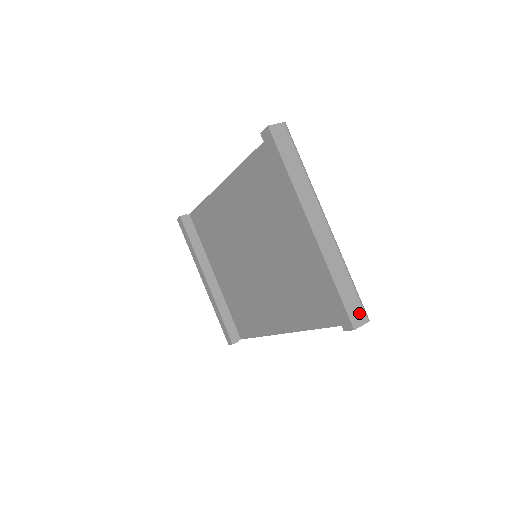
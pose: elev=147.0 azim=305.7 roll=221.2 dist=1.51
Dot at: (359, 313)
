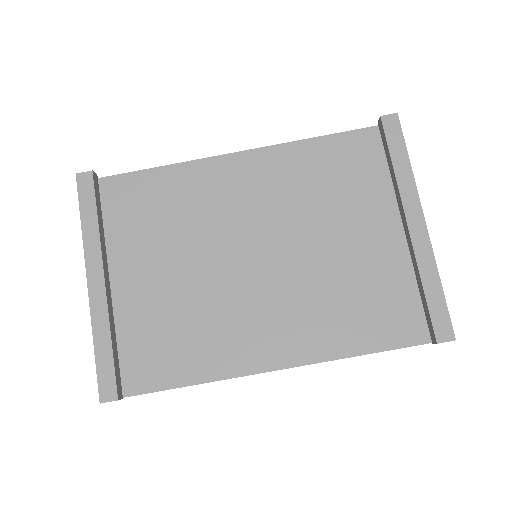
Dot at: occluded
